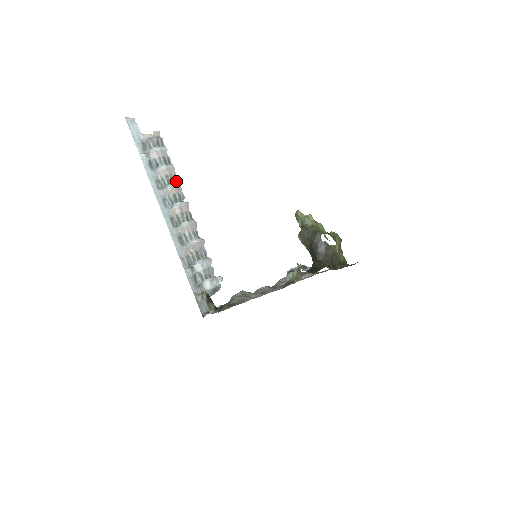
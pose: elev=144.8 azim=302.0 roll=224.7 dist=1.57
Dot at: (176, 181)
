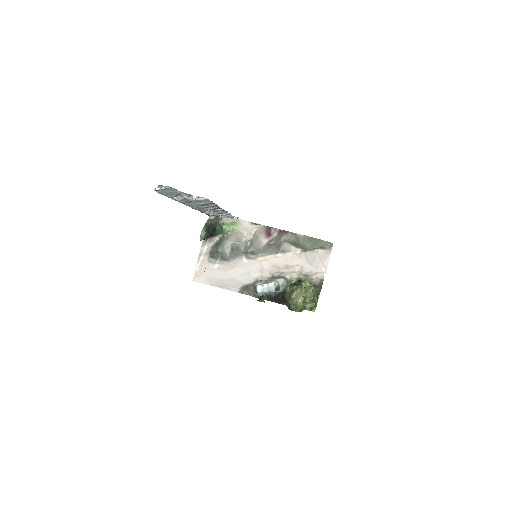
Dot at: (215, 206)
